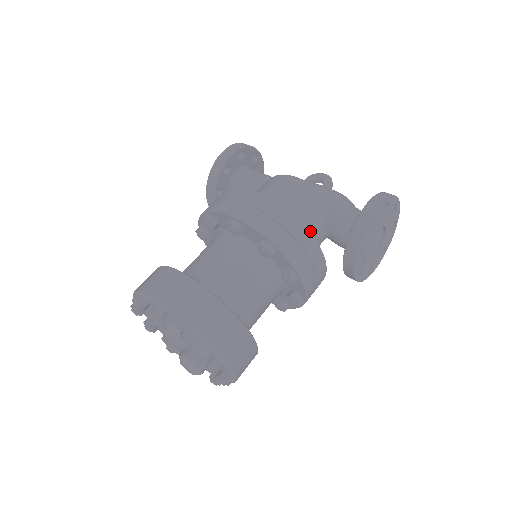
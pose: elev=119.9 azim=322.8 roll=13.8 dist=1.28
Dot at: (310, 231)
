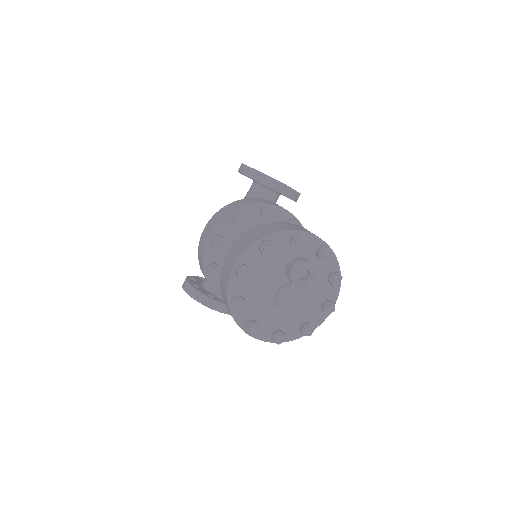
Dot at: occluded
